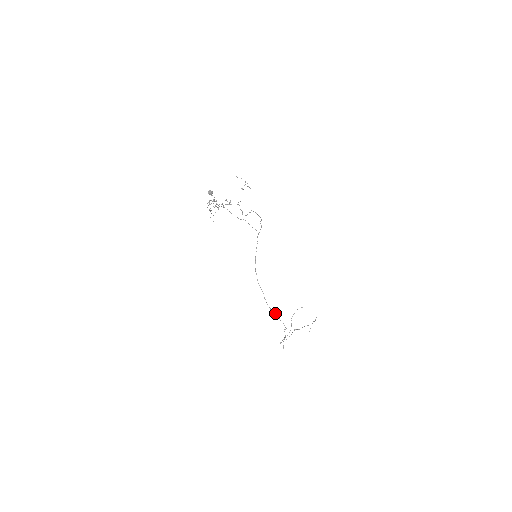
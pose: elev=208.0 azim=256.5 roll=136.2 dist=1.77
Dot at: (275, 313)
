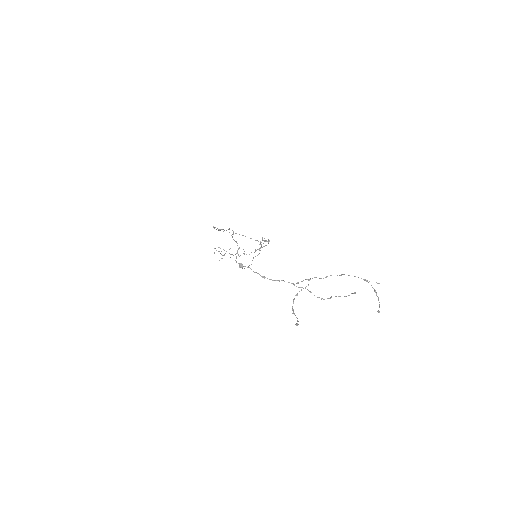
Dot at: occluded
